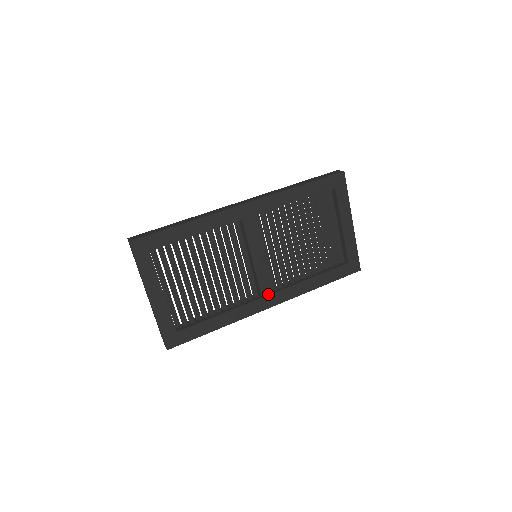
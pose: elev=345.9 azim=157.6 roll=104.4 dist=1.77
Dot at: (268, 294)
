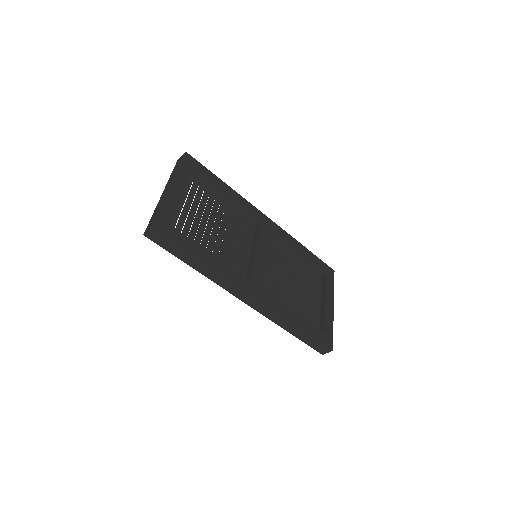
Dot at: (255, 284)
